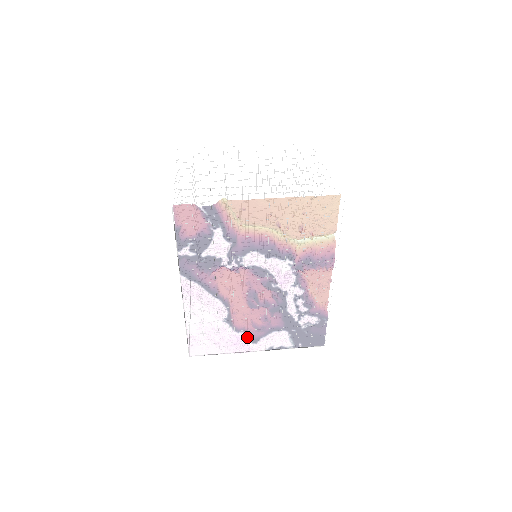
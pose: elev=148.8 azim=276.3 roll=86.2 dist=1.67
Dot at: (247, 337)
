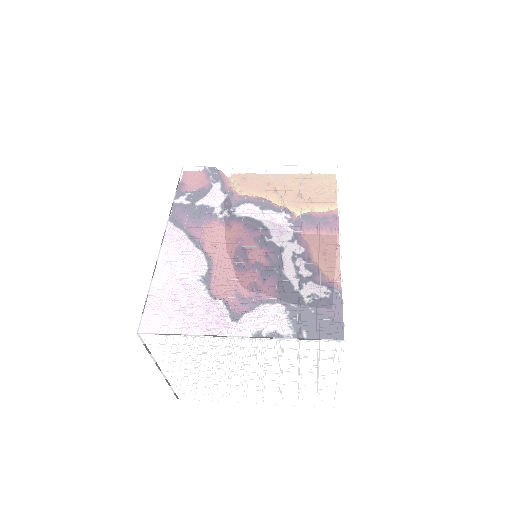
Dot at: (226, 309)
